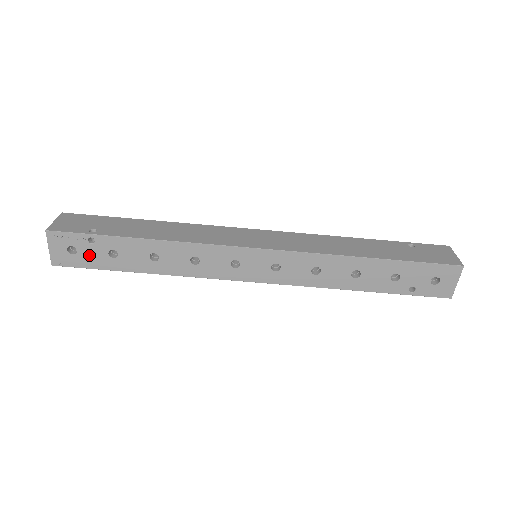
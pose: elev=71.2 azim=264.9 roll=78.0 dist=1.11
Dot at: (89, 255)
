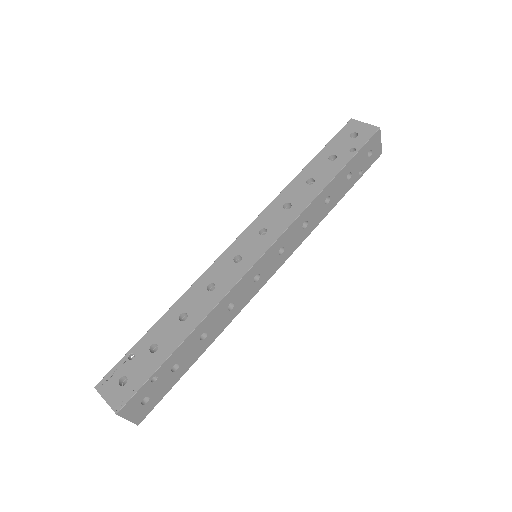
Dot at: (138, 370)
